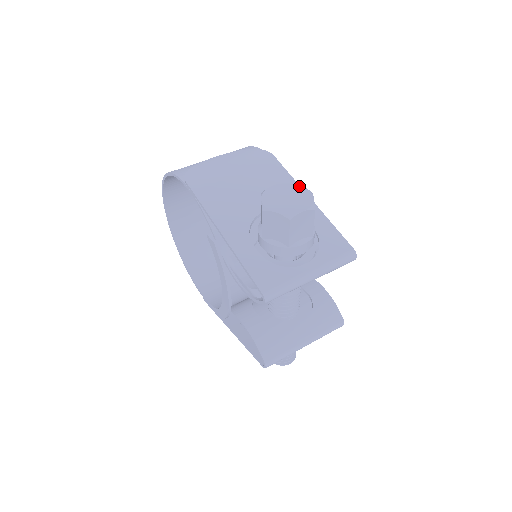
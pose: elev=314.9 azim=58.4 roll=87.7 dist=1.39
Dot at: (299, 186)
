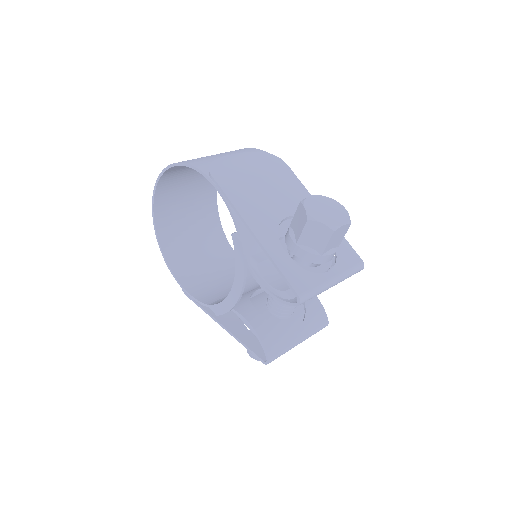
Dot at: (332, 200)
